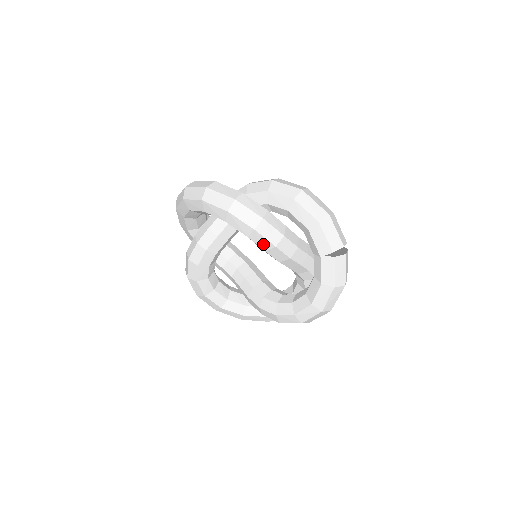
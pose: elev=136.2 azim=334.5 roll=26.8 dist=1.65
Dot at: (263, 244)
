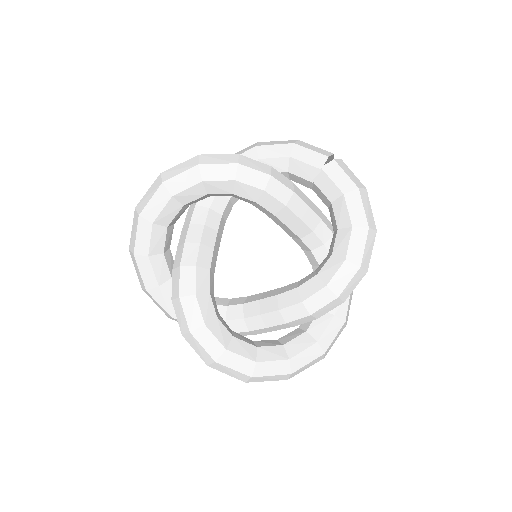
Dot at: (256, 180)
